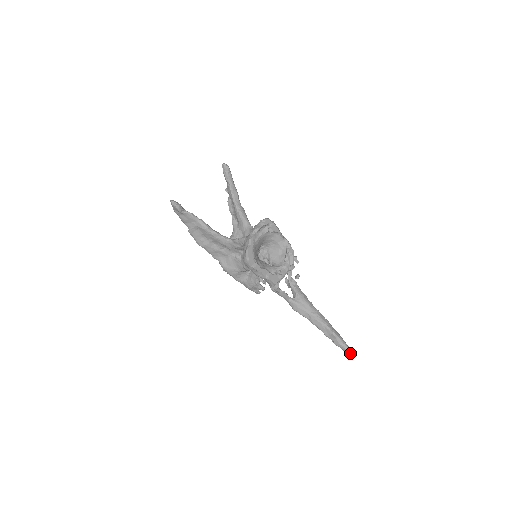
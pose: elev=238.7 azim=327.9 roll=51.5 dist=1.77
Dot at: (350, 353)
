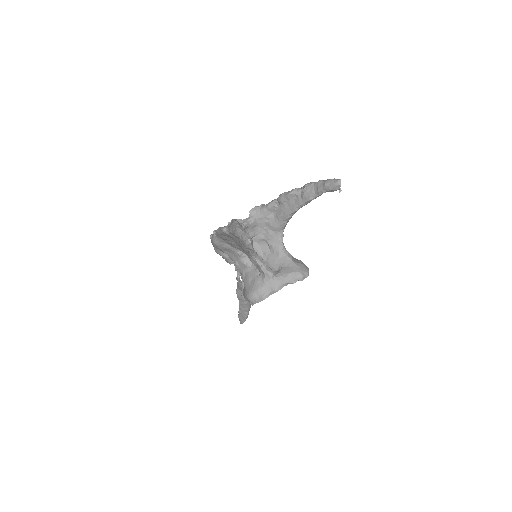
Dot at: occluded
